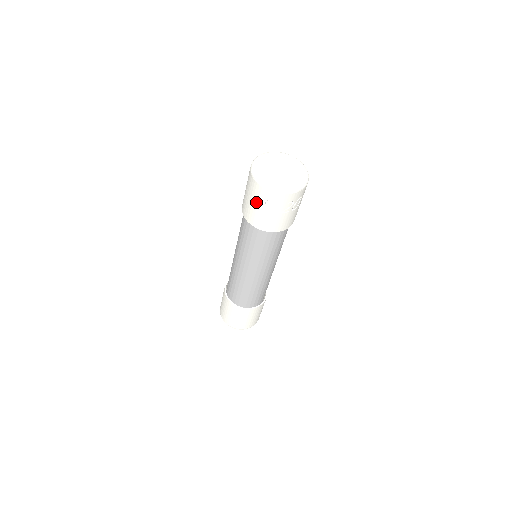
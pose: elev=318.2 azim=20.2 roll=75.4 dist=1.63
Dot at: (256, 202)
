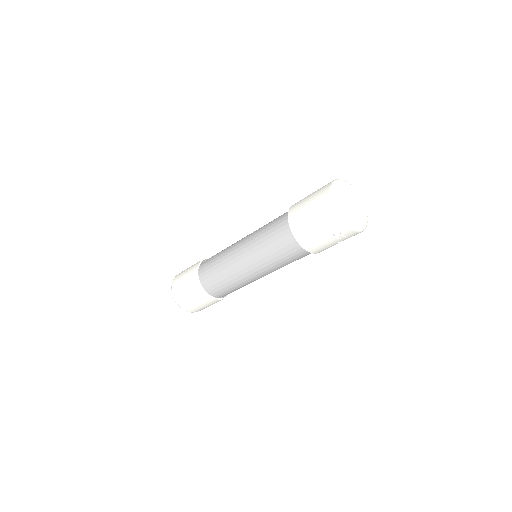
Dot at: (324, 230)
